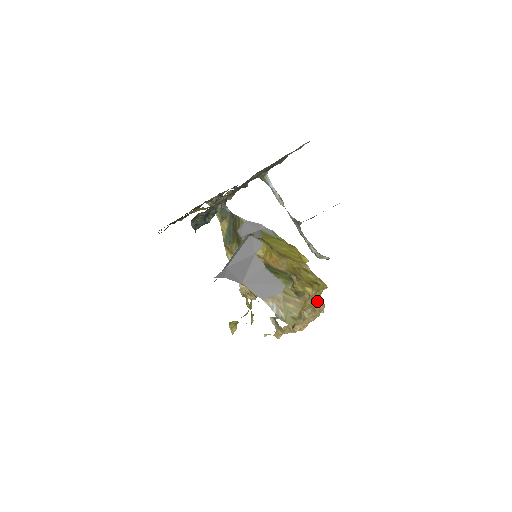
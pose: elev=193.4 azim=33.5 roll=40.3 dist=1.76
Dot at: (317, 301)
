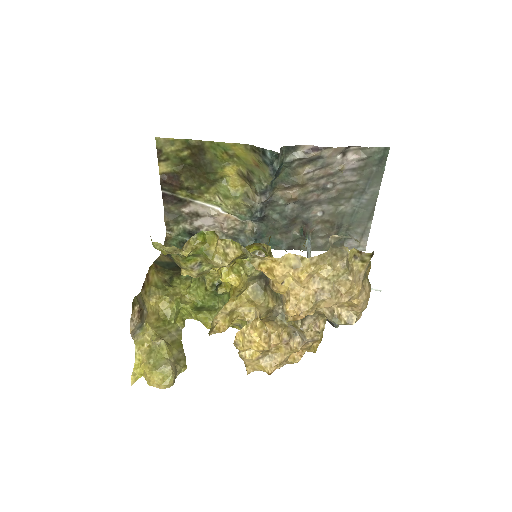
Dot at: occluded
